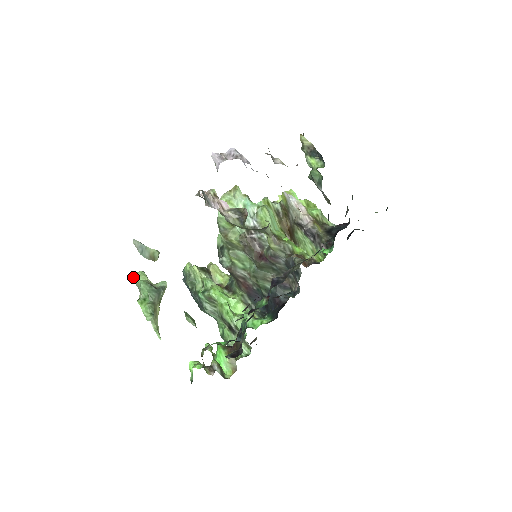
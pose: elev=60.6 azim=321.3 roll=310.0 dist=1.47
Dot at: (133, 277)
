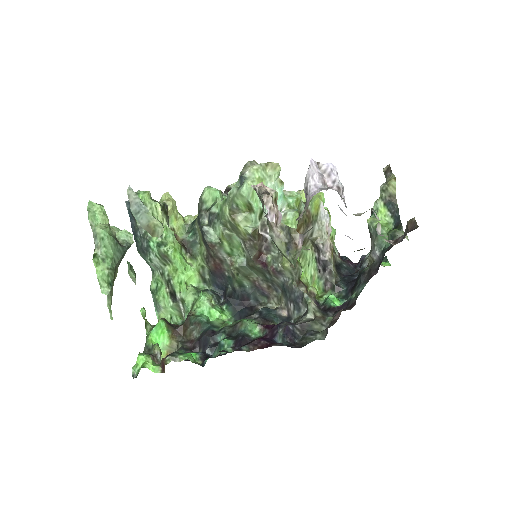
Dot at: (90, 214)
